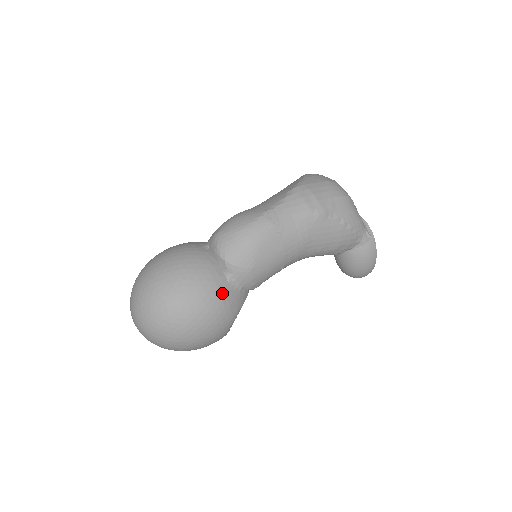
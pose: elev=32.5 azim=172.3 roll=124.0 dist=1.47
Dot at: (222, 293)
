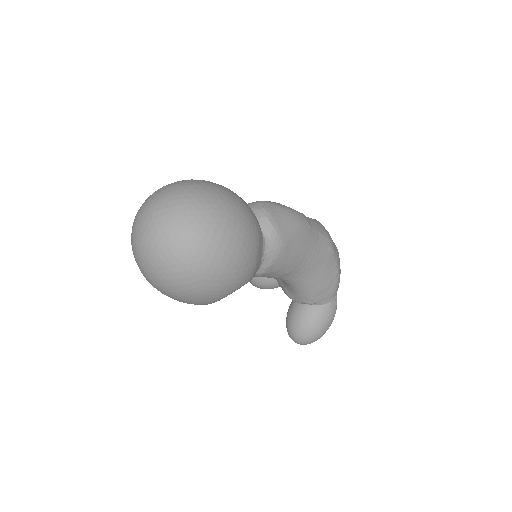
Dot at: (259, 245)
